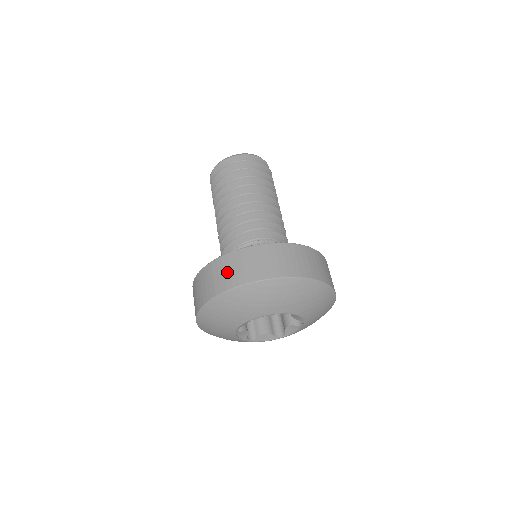
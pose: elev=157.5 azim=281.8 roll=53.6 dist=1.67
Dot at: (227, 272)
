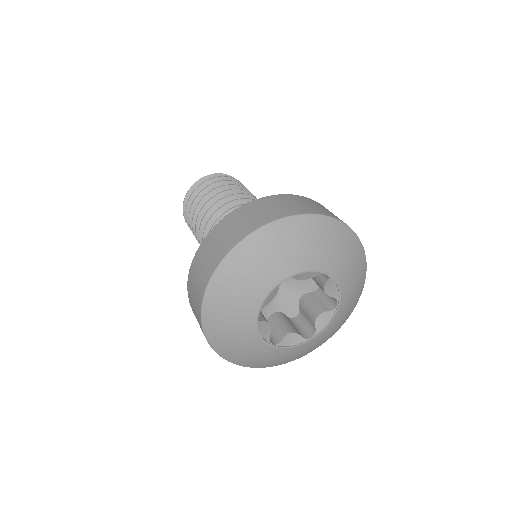
Dot at: (239, 223)
